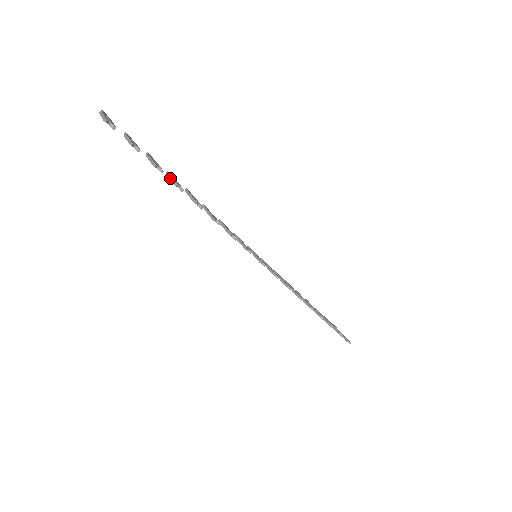
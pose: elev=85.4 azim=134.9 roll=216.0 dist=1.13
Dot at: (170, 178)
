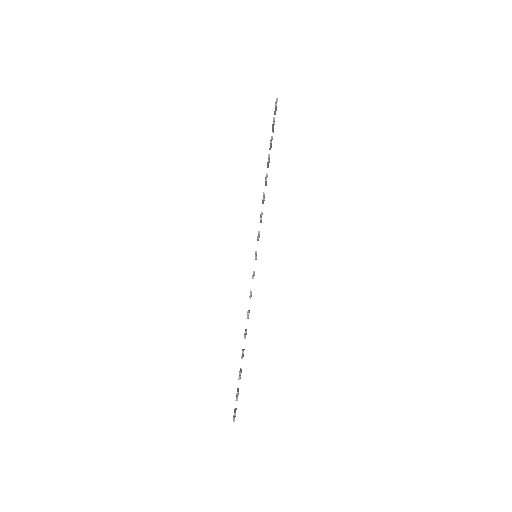
Dot at: occluded
